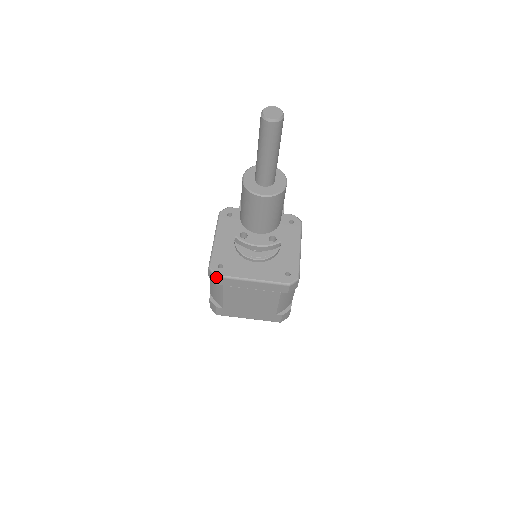
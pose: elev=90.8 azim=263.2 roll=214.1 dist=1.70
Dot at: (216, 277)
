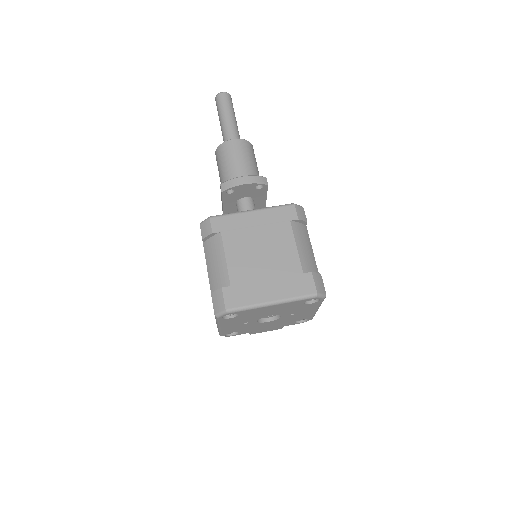
Dot at: (210, 218)
